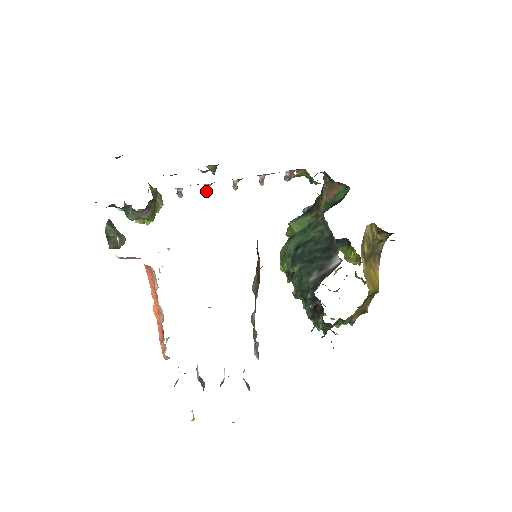
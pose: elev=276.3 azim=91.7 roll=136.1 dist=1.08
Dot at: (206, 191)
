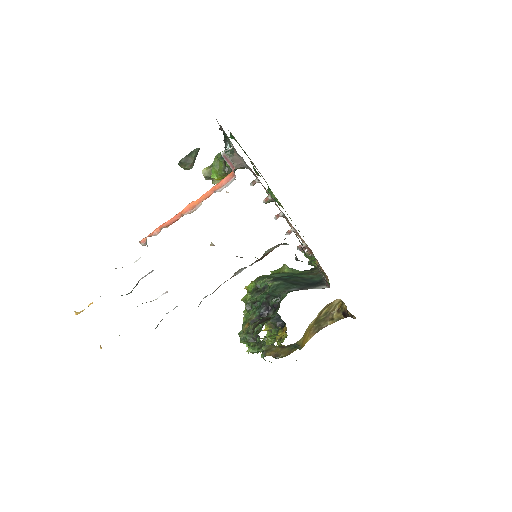
Dot at: (265, 199)
